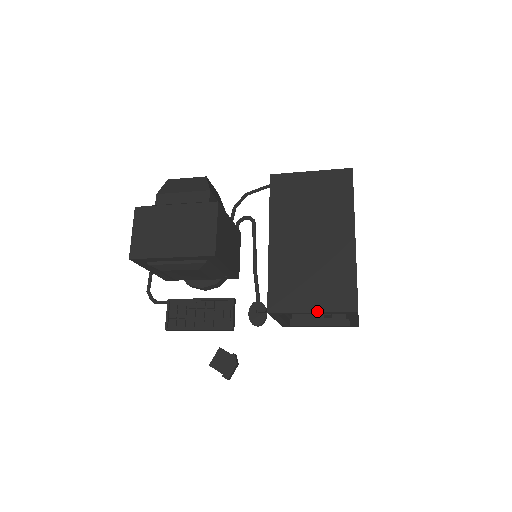
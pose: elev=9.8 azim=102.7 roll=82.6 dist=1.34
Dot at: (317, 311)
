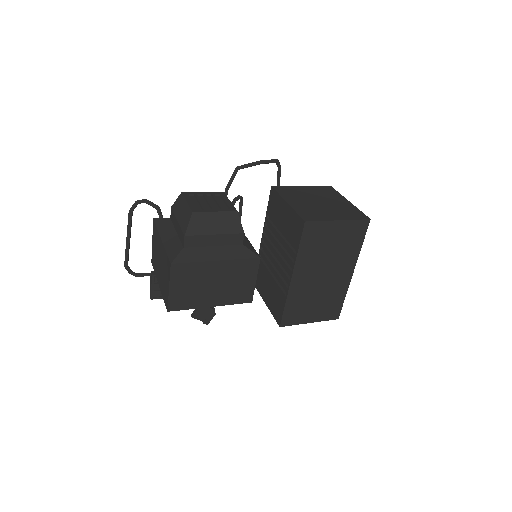
Dot at: occluded
